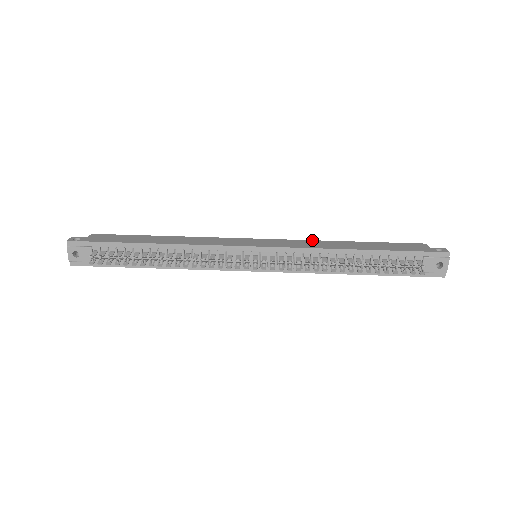
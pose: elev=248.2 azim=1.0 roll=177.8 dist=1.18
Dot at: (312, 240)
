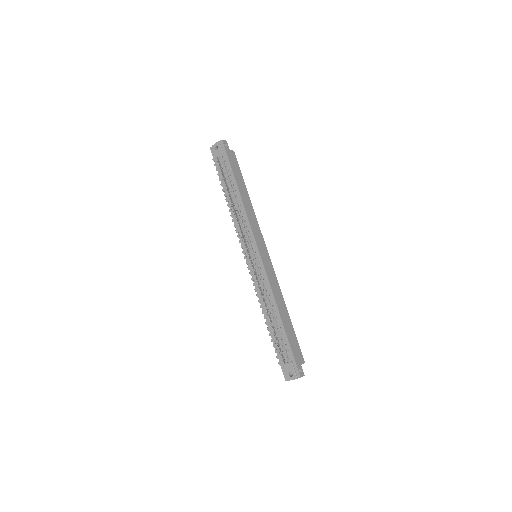
Dot at: occluded
